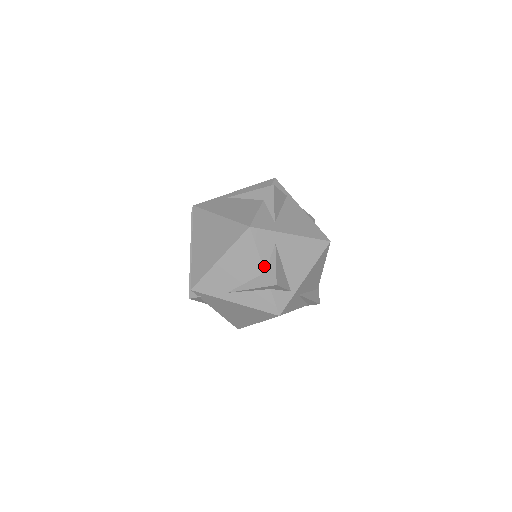
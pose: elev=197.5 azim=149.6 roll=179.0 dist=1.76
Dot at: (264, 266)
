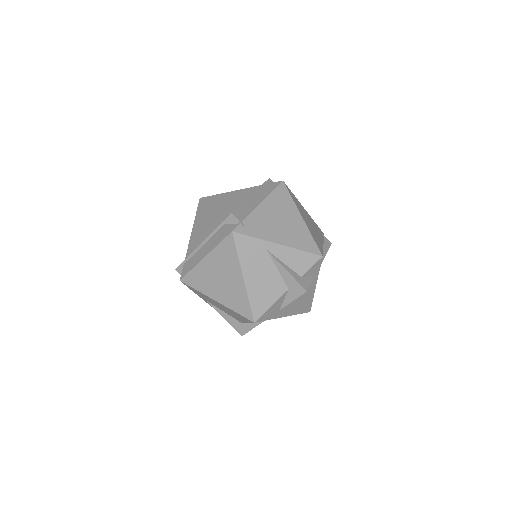
Dot at: (245, 323)
